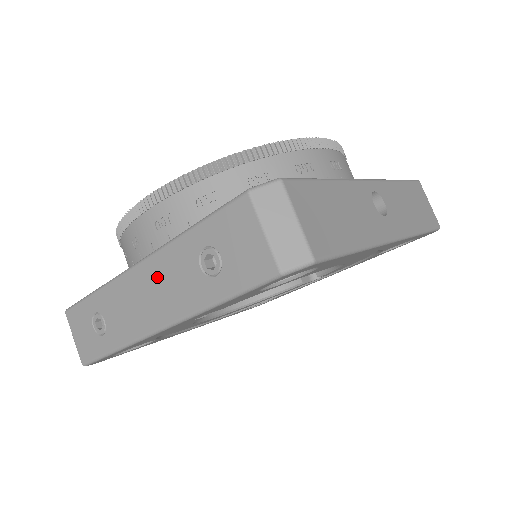
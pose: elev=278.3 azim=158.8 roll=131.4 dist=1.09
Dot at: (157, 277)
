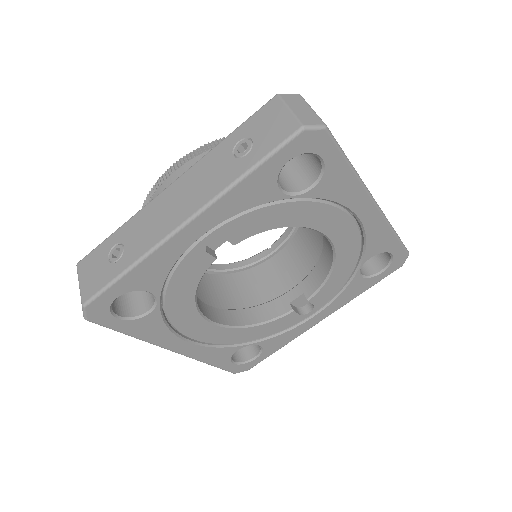
Dot at: (190, 182)
